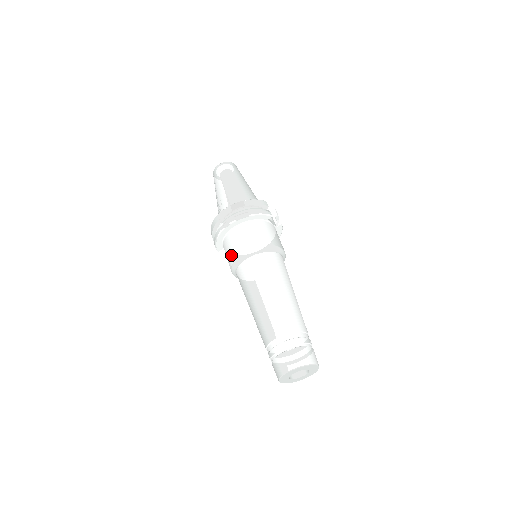
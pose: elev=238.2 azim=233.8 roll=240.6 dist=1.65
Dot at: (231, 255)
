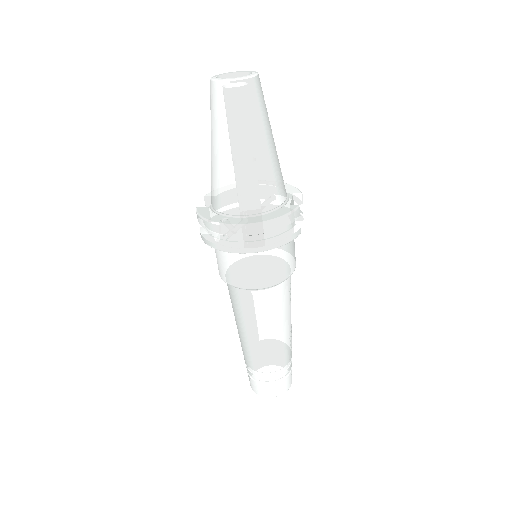
Dot at: (229, 276)
